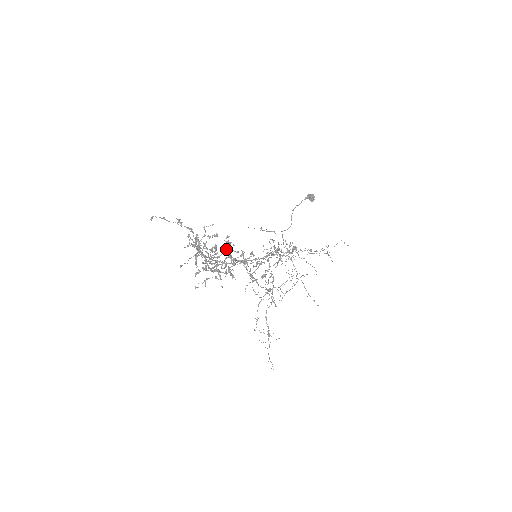
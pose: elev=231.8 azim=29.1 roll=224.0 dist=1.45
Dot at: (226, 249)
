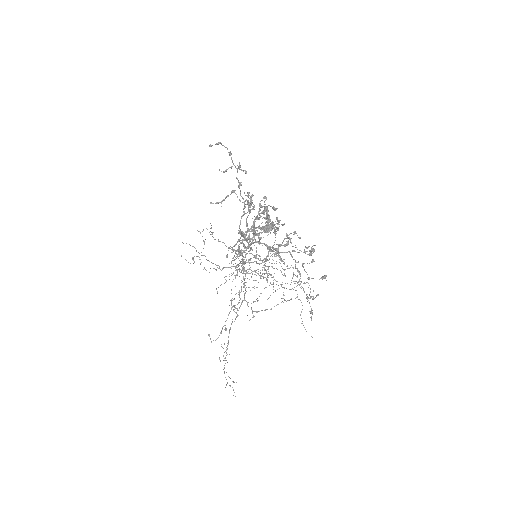
Dot at: (265, 230)
